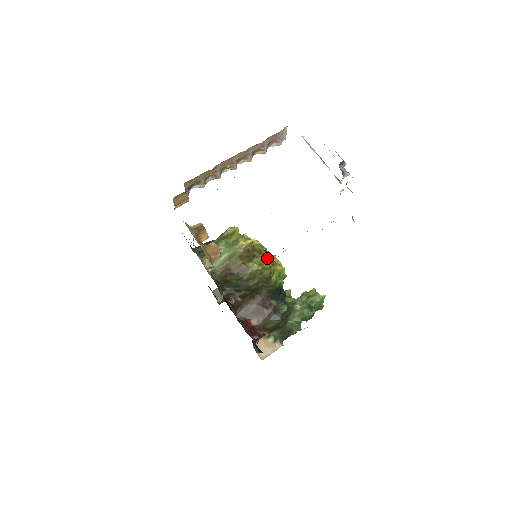
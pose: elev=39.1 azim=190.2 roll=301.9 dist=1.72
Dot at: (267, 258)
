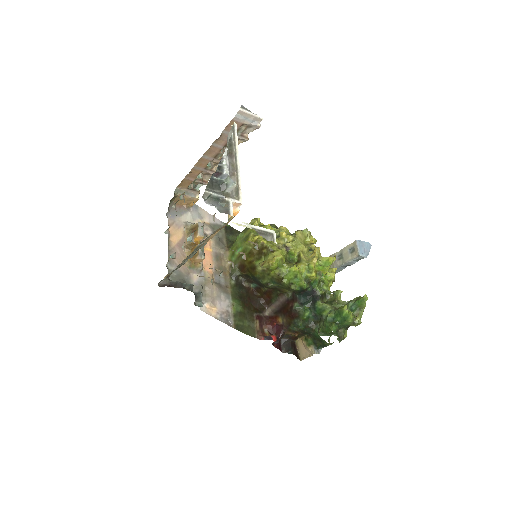
Dot at: (273, 258)
